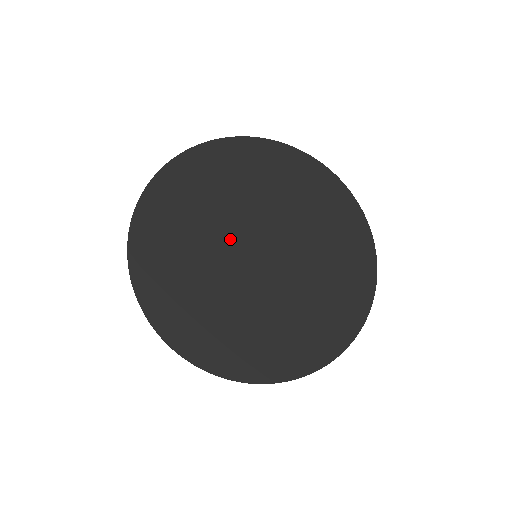
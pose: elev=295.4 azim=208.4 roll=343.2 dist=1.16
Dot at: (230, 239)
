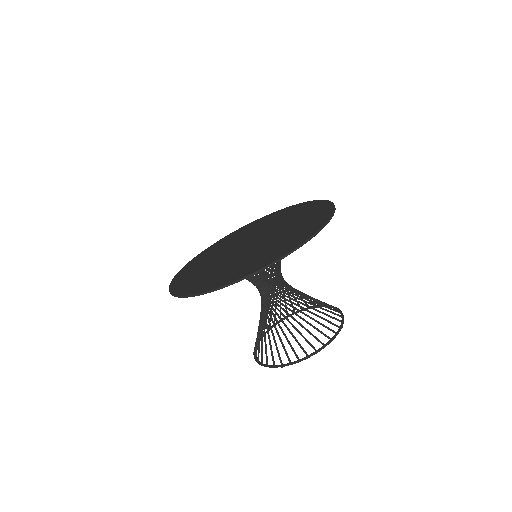
Dot at: (229, 252)
